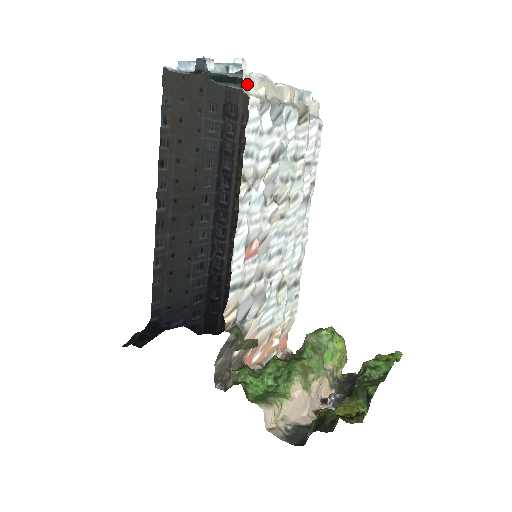
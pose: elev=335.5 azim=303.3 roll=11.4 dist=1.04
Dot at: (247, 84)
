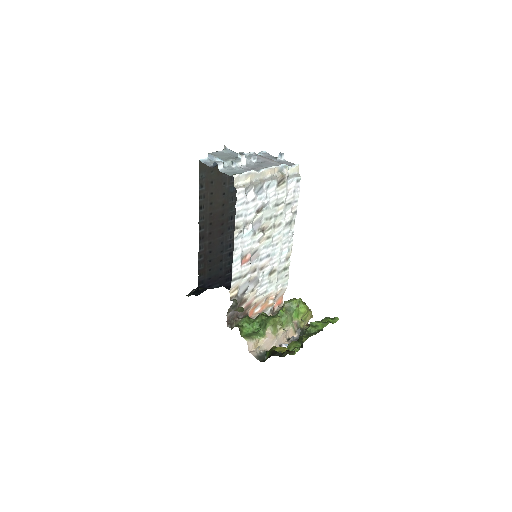
Dot at: (237, 181)
